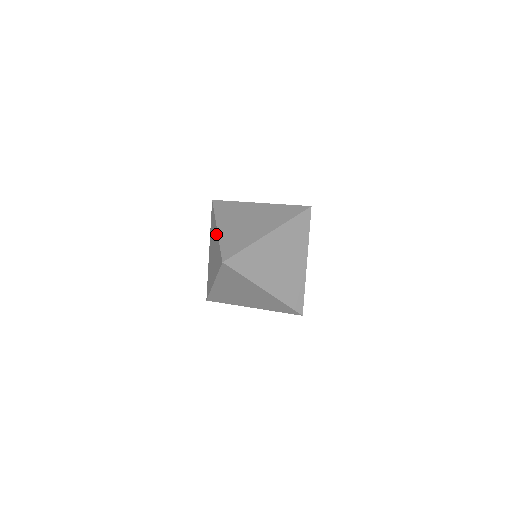
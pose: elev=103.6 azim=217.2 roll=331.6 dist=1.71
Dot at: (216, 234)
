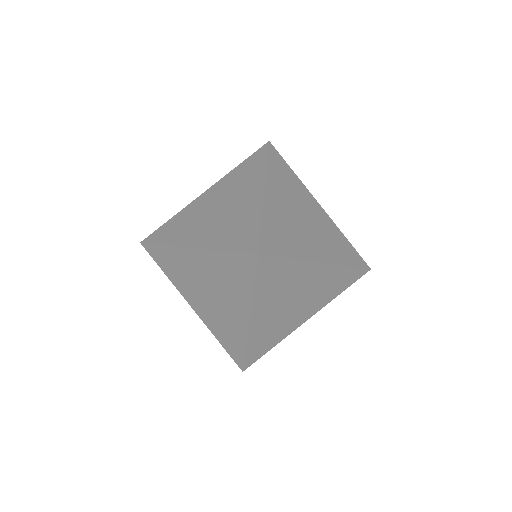
Dot at: (196, 256)
